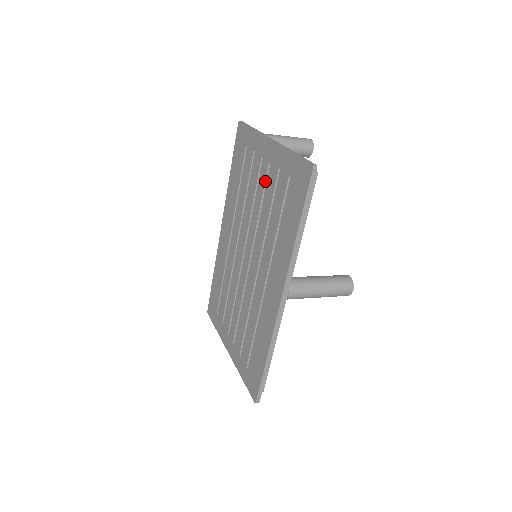
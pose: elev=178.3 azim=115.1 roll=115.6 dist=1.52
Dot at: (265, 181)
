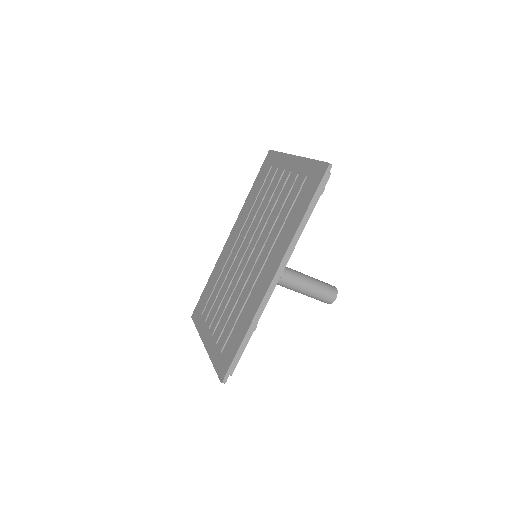
Dot at: (283, 187)
